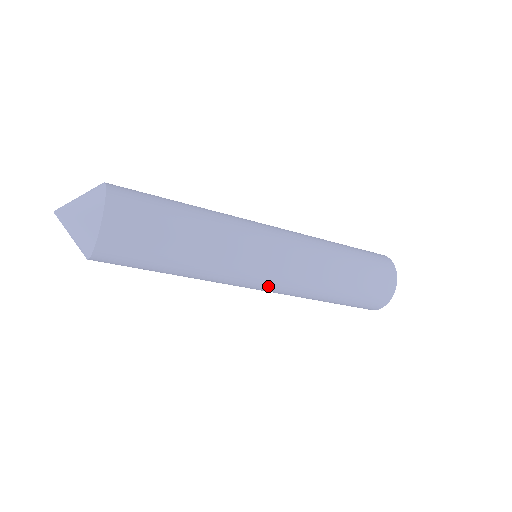
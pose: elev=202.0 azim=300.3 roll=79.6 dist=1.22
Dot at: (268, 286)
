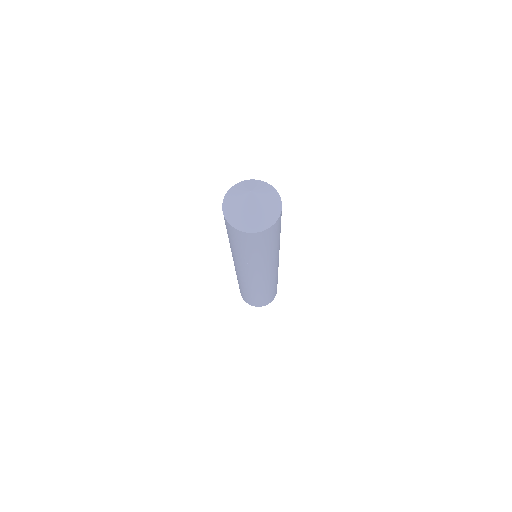
Dot at: (273, 273)
